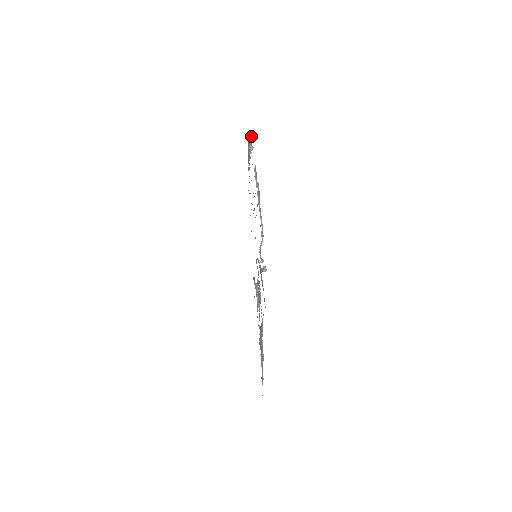
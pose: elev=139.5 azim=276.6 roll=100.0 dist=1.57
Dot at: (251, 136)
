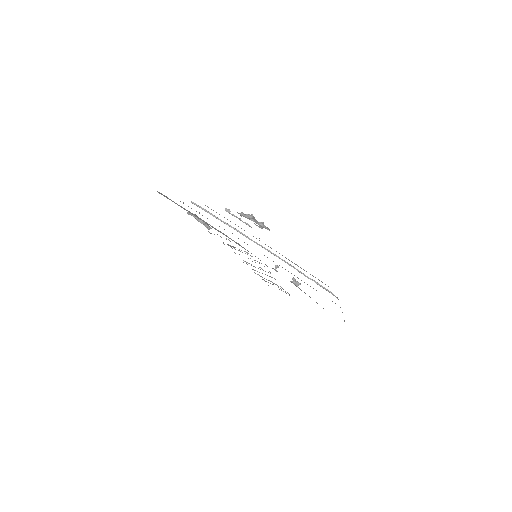
Dot at: occluded
